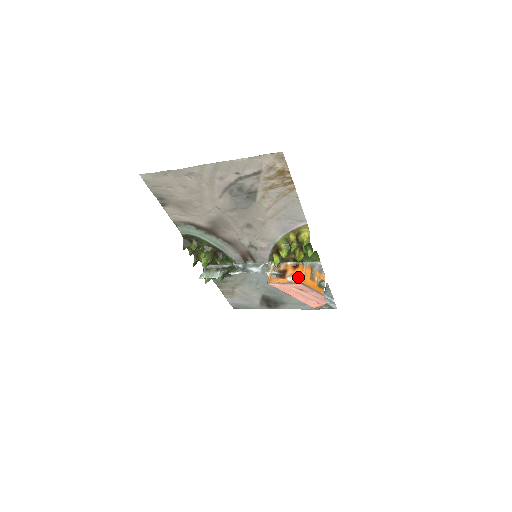
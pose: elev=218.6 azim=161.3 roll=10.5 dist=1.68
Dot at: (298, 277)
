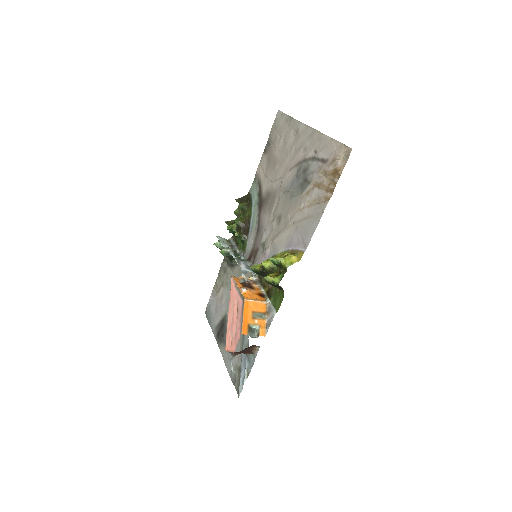
Dot at: (249, 295)
